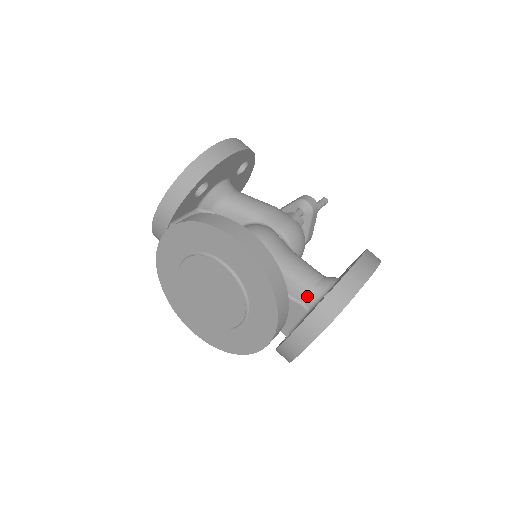
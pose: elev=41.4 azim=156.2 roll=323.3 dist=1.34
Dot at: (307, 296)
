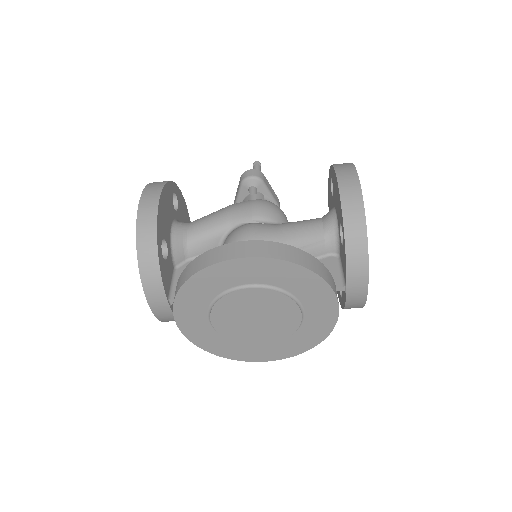
Dot at: (326, 245)
